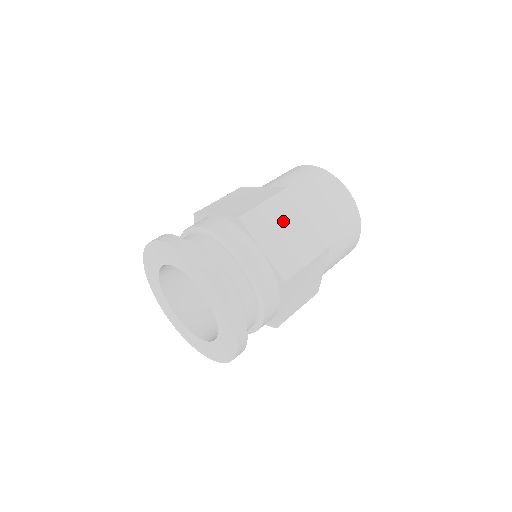
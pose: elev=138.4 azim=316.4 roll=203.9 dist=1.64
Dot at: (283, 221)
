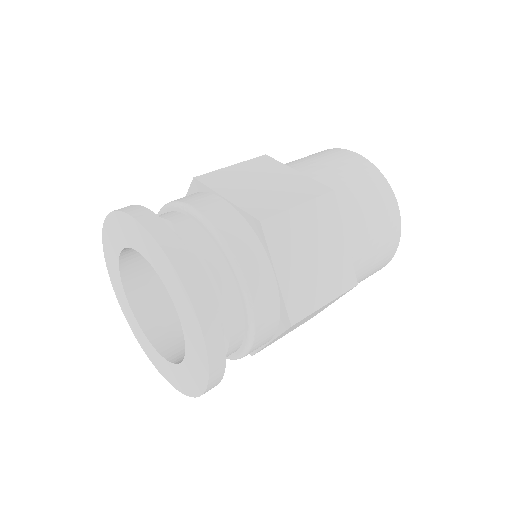
Dot at: (258, 176)
